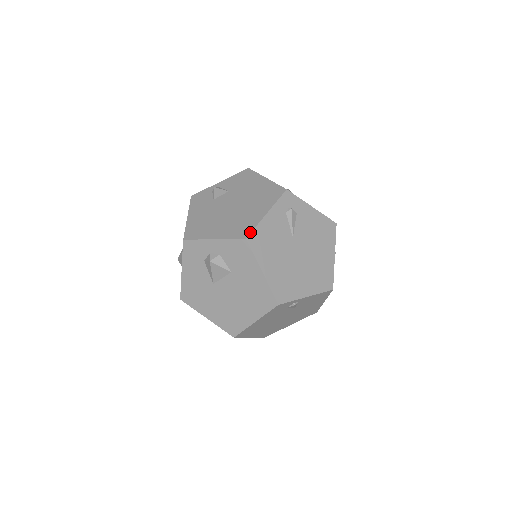
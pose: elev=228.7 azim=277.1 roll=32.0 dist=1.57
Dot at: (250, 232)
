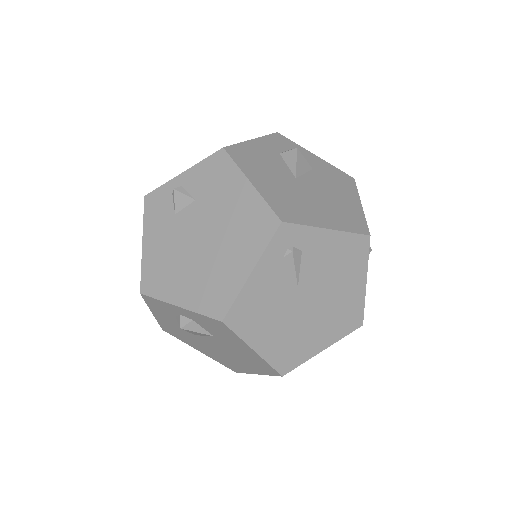
Dot at: (227, 310)
